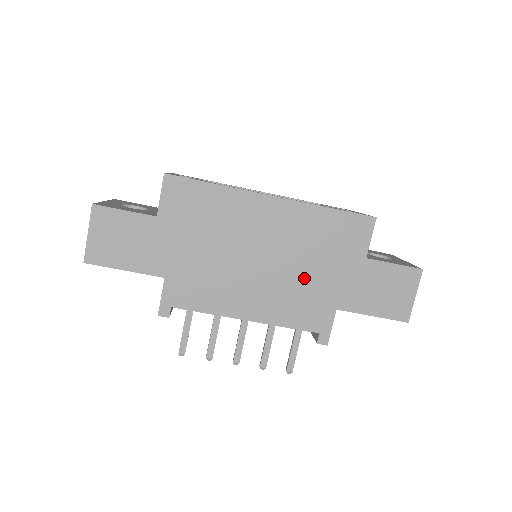
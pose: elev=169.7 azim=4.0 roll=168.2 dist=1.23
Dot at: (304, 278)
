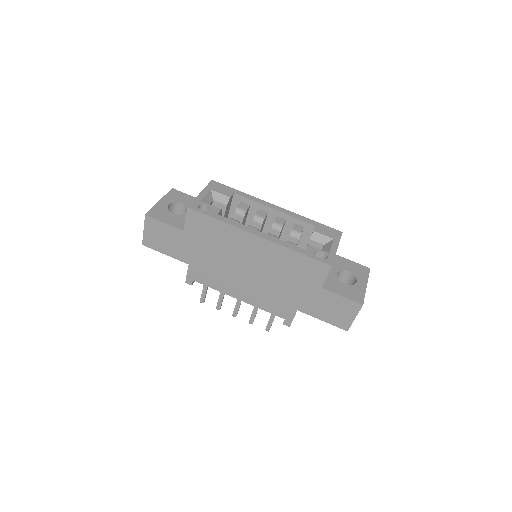
Dot at: (277, 288)
